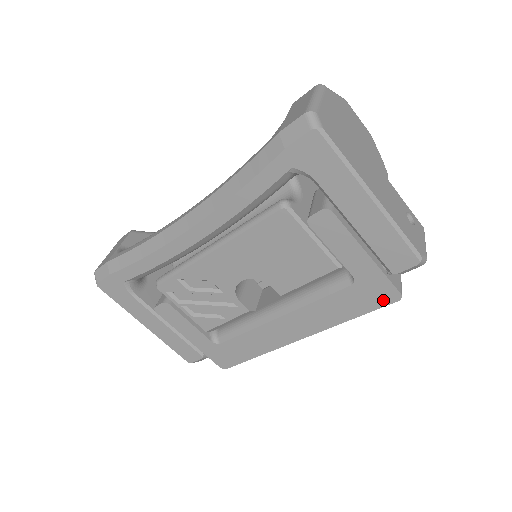
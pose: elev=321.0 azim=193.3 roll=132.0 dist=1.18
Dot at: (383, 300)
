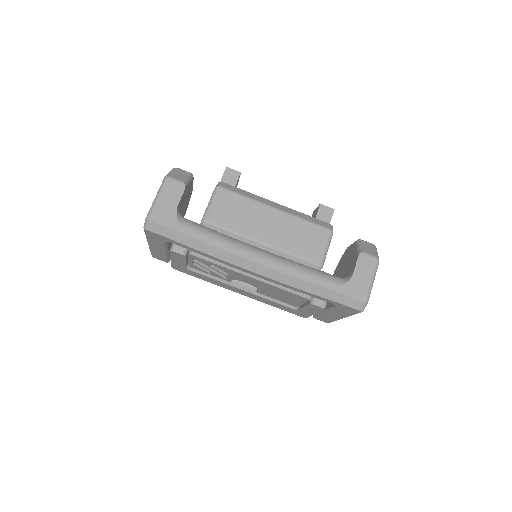
Dot at: (297, 314)
